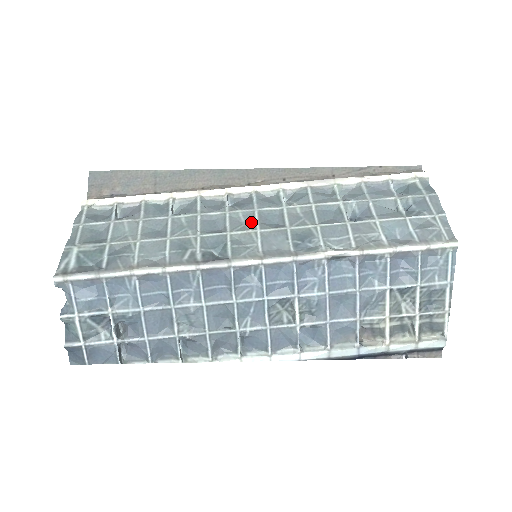
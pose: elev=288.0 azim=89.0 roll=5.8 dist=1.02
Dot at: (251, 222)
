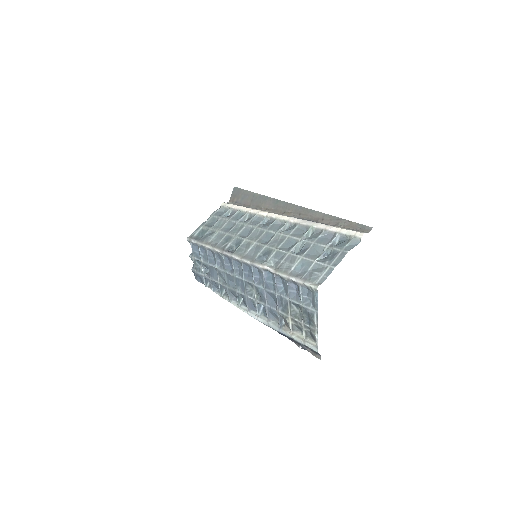
Dot at: (258, 237)
